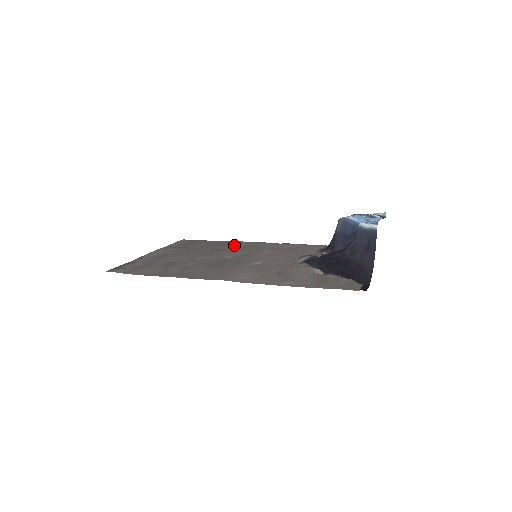
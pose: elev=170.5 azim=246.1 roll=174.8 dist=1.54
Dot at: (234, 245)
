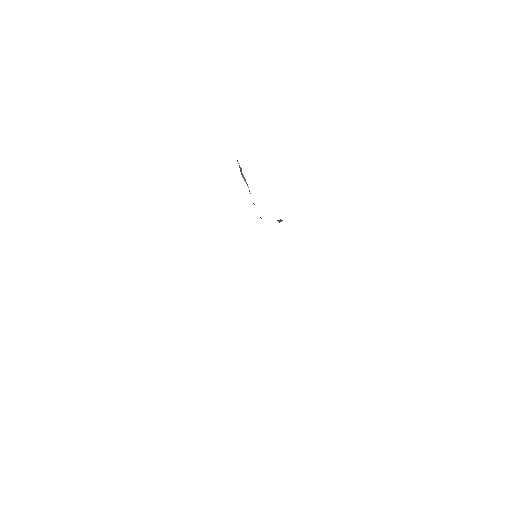
Dot at: occluded
